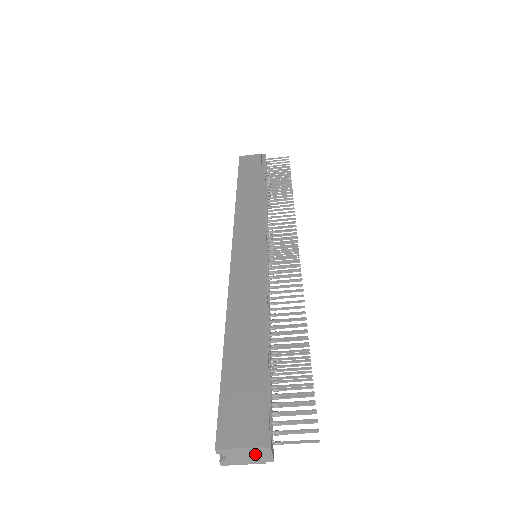
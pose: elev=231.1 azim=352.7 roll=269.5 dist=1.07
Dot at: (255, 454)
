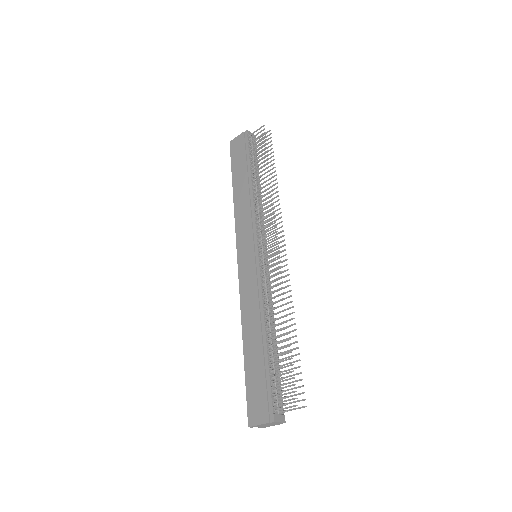
Dot at: (271, 424)
